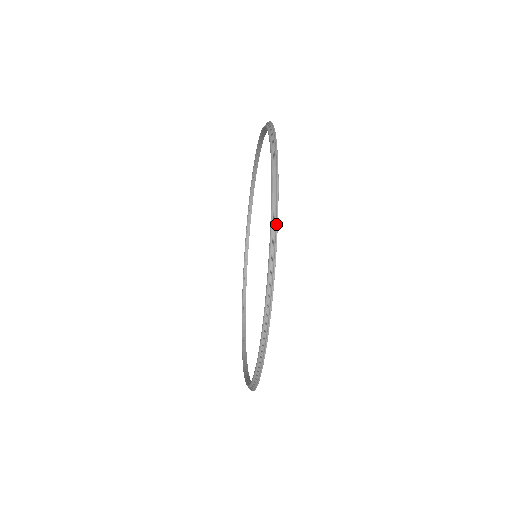
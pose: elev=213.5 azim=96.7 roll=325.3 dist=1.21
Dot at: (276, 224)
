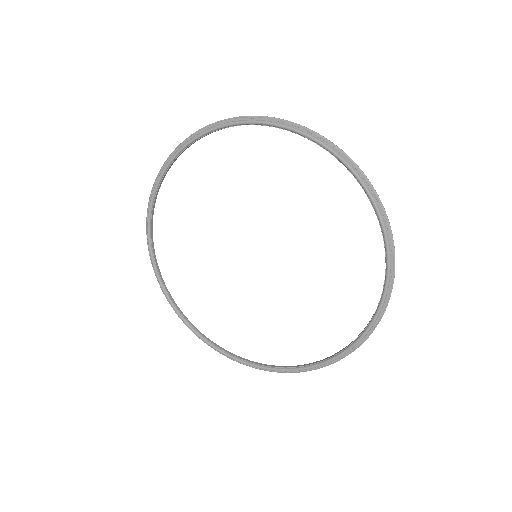
Dot at: occluded
